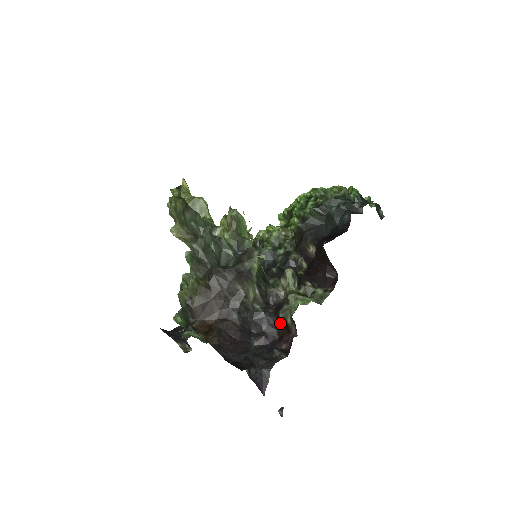
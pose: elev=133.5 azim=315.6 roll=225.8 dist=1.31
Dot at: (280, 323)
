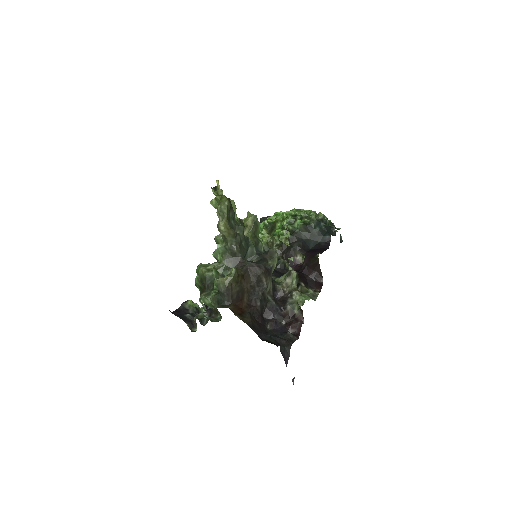
Dot at: (287, 313)
